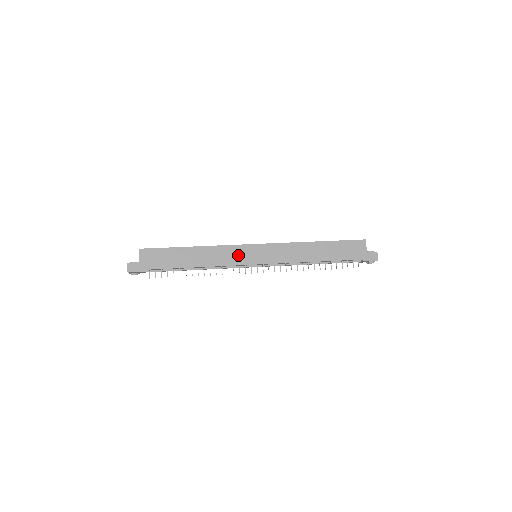
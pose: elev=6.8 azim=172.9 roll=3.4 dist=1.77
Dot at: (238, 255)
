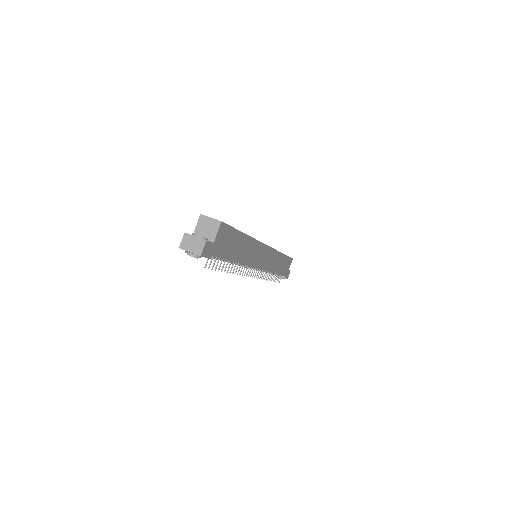
Dot at: (258, 255)
